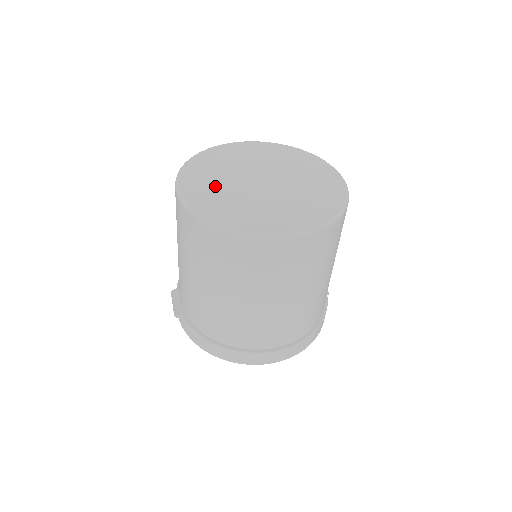
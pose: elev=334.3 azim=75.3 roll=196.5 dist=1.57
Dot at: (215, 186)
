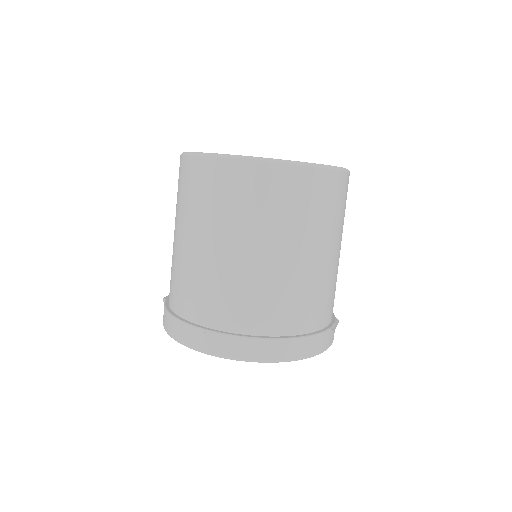
Dot at: occluded
